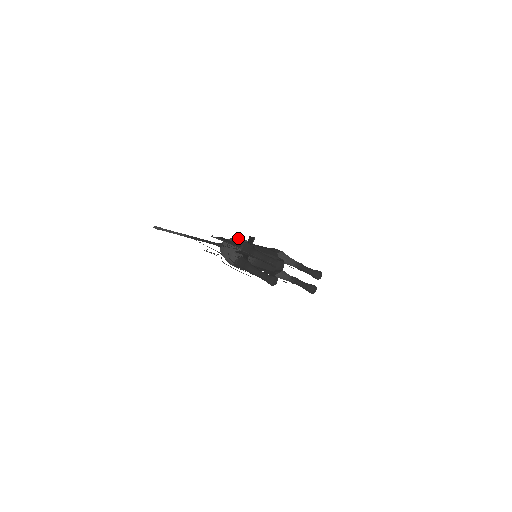
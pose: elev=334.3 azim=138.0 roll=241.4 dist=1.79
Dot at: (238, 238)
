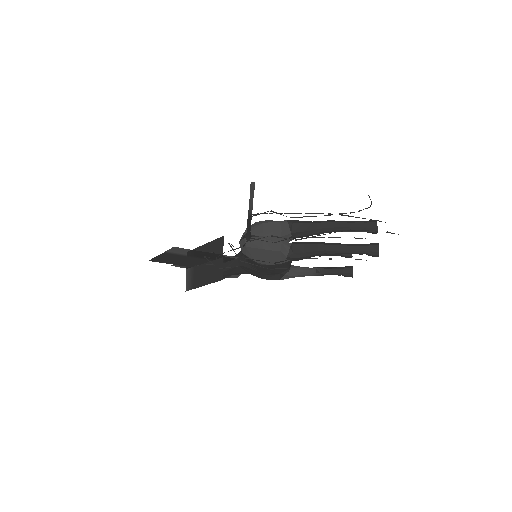
Dot at: (268, 220)
